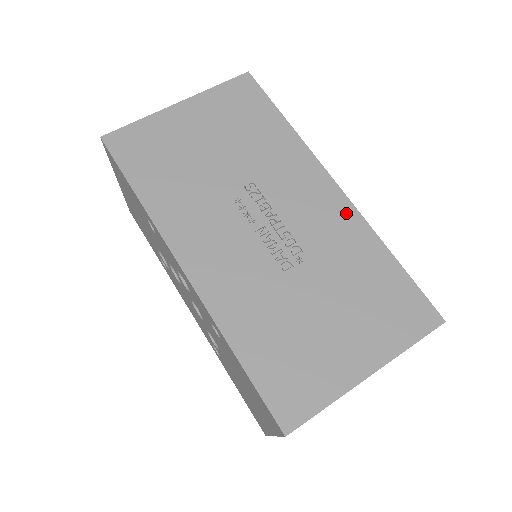
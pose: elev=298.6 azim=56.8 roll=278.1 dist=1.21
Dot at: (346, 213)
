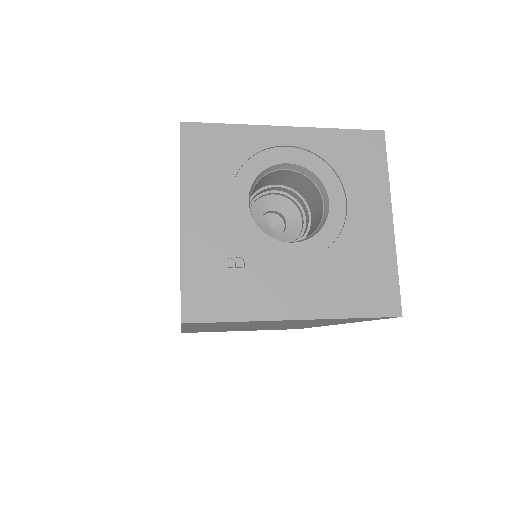
Dot at: occluded
